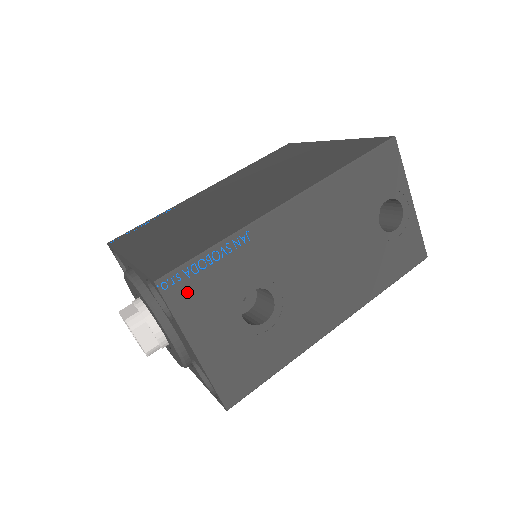
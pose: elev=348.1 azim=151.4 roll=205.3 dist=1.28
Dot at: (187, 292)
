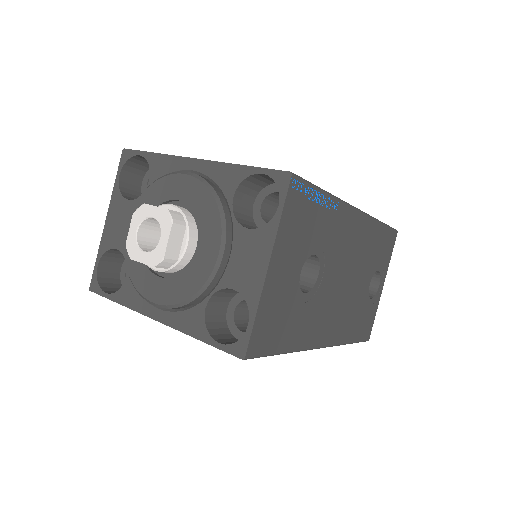
Dot at: (297, 207)
